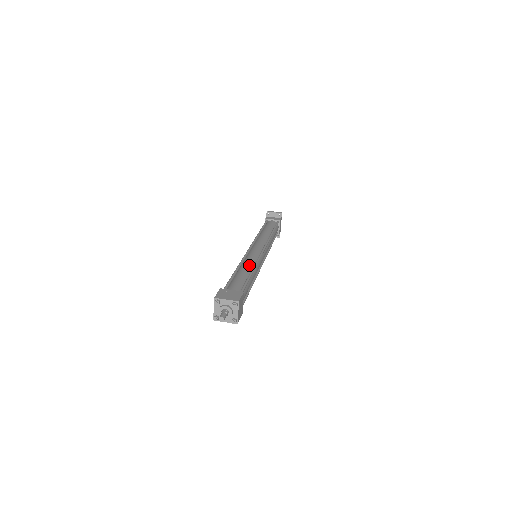
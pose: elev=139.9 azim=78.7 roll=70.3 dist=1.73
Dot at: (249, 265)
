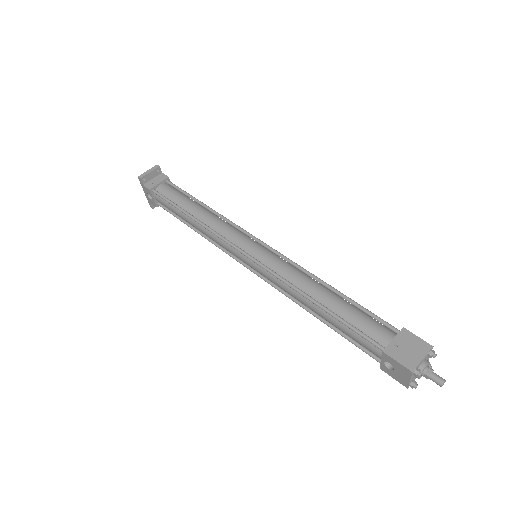
Dot at: (310, 282)
